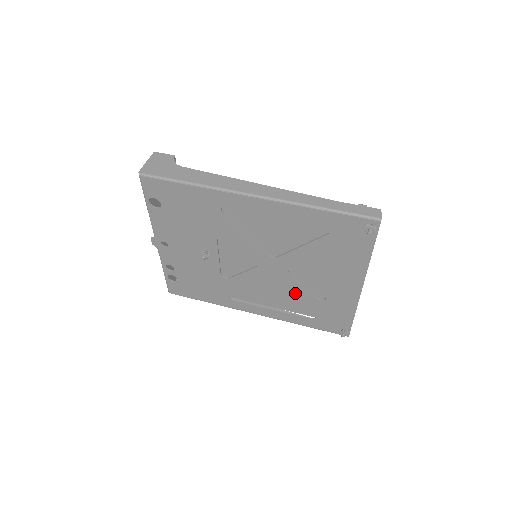
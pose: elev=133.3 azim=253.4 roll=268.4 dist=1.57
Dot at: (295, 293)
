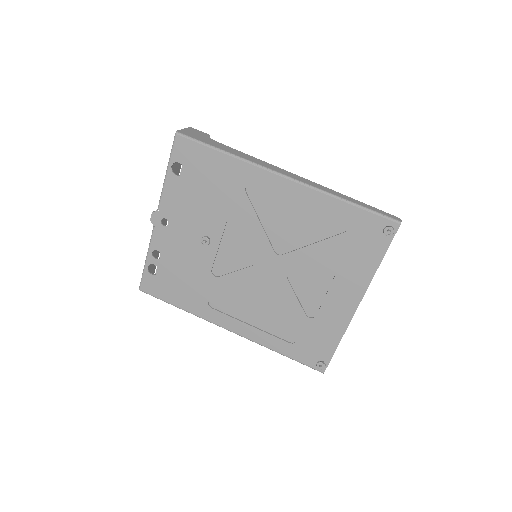
Dot at: (285, 305)
